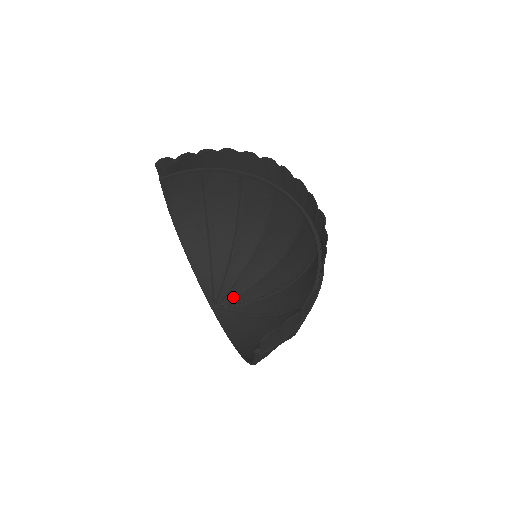
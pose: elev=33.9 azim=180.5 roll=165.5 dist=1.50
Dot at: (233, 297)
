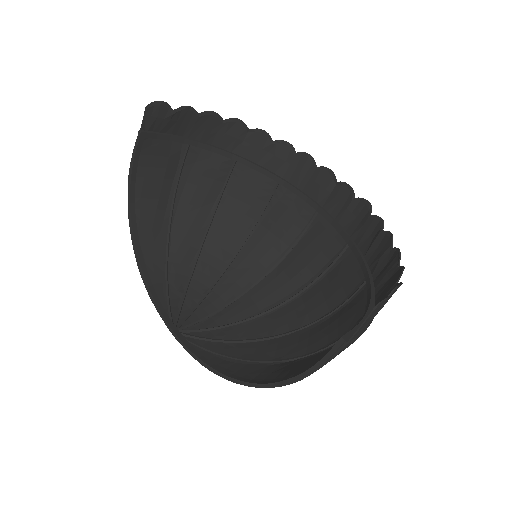
Dot at: (199, 320)
